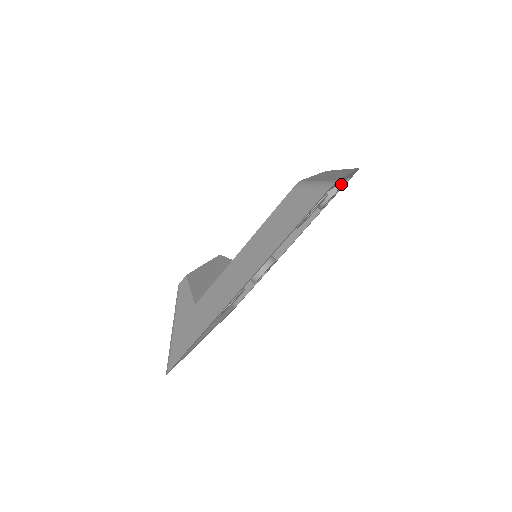
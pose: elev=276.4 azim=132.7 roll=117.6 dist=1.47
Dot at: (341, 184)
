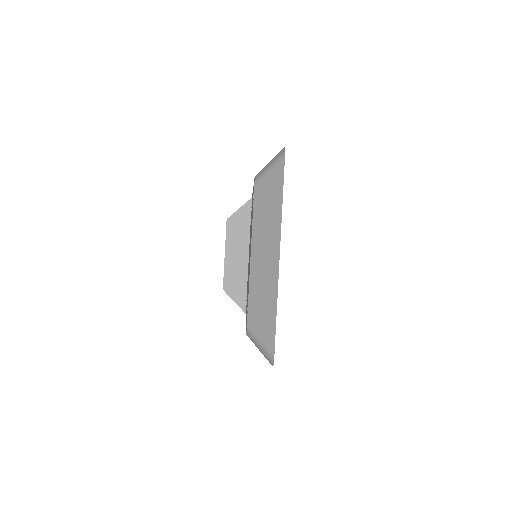
Dot at: occluded
